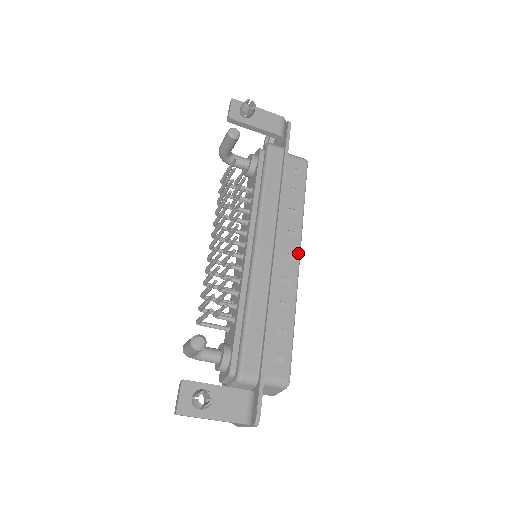
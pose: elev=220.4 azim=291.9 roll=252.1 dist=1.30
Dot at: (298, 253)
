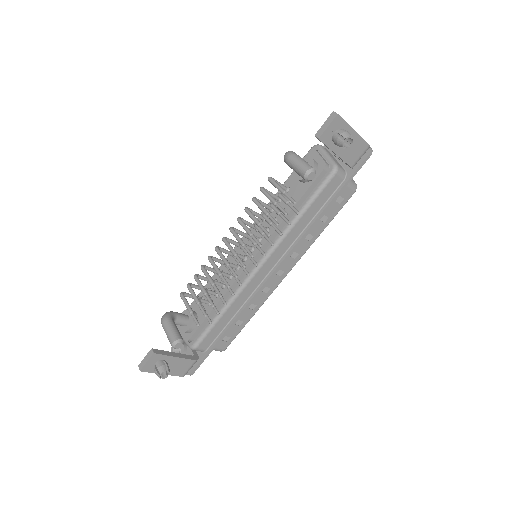
Dot at: (289, 271)
